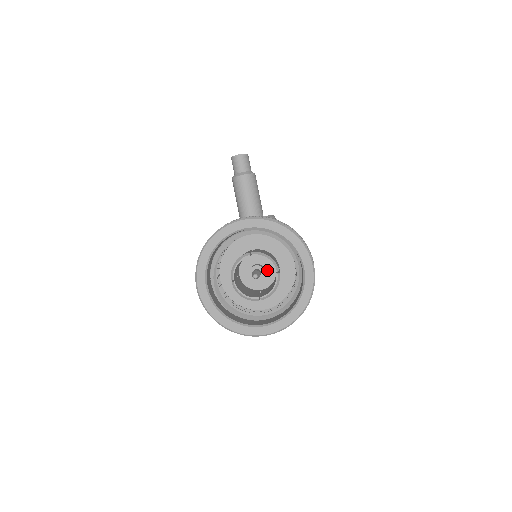
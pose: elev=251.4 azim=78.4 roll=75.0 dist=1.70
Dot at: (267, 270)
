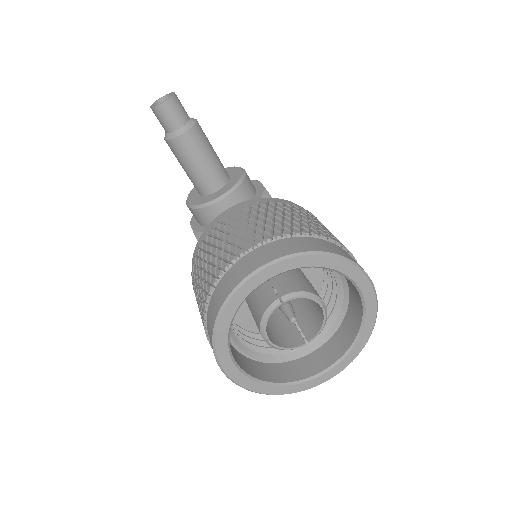
Dot at: occluded
